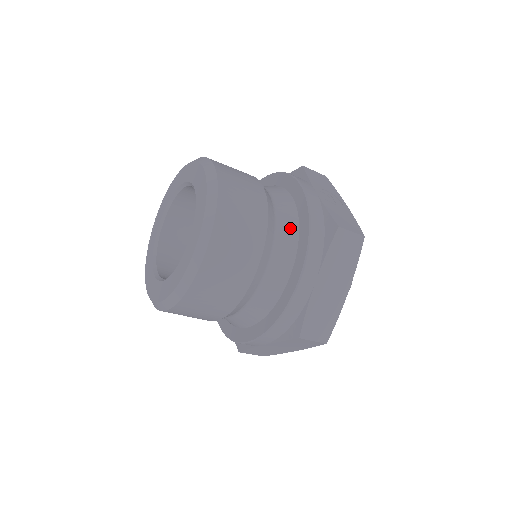
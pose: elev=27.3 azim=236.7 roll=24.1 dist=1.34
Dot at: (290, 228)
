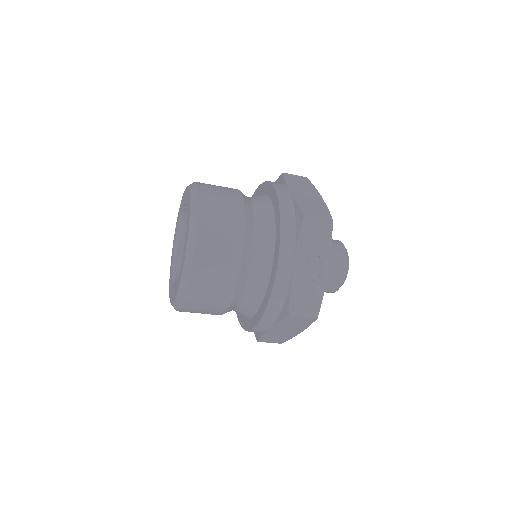
Dot at: (258, 292)
